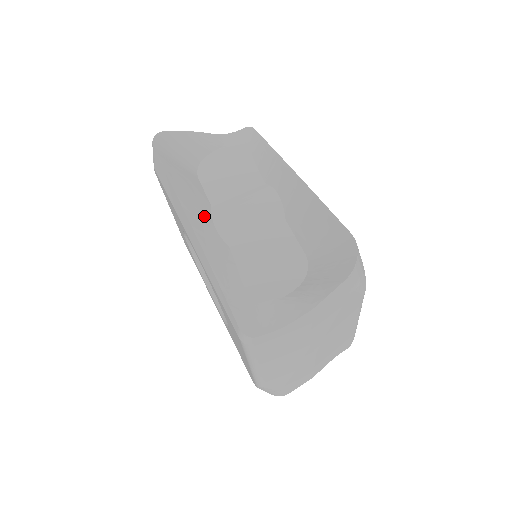
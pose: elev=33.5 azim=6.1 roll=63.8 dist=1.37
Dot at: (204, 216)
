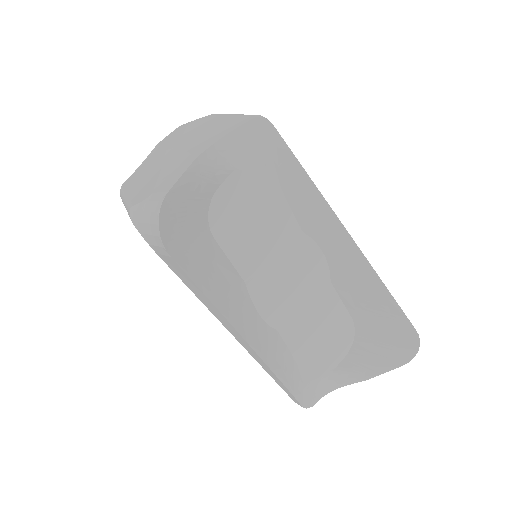
Dot at: (248, 311)
